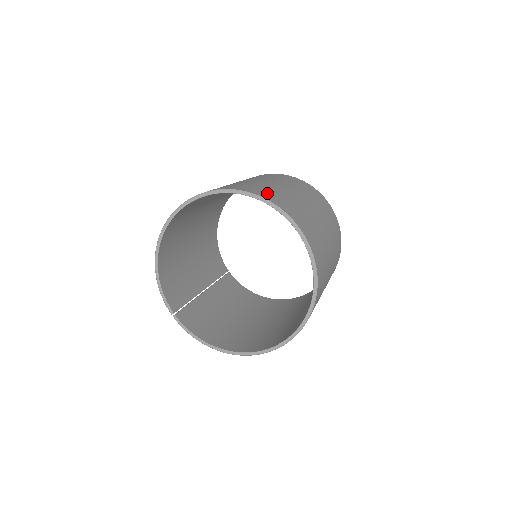
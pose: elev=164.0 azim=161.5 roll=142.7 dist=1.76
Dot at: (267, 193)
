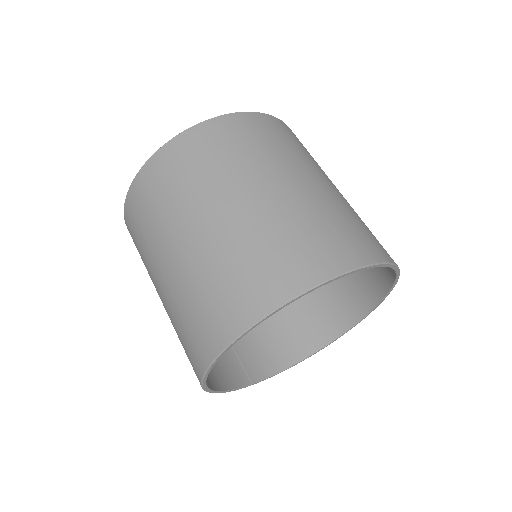
Dot at: (303, 257)
